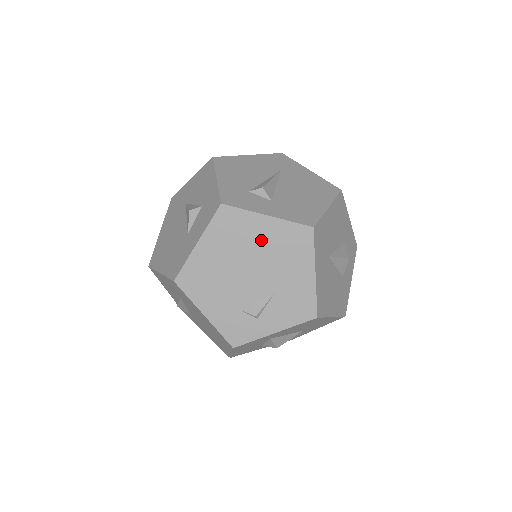
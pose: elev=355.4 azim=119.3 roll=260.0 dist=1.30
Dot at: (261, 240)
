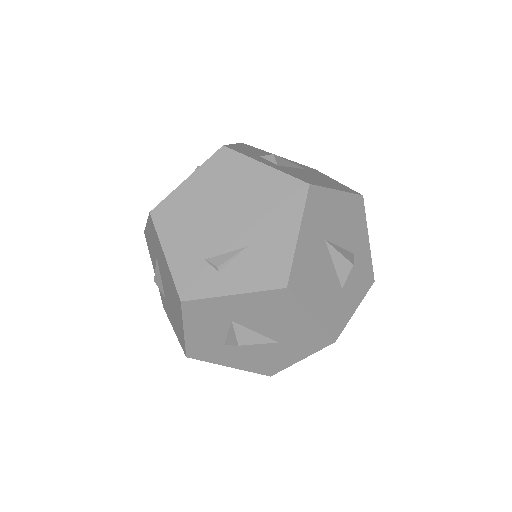
Dot at: (250, 187)
